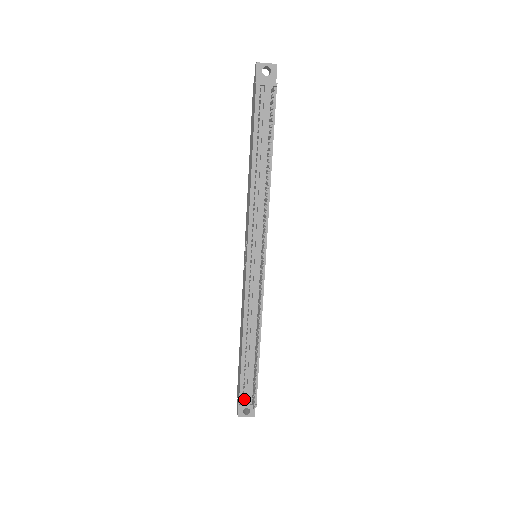
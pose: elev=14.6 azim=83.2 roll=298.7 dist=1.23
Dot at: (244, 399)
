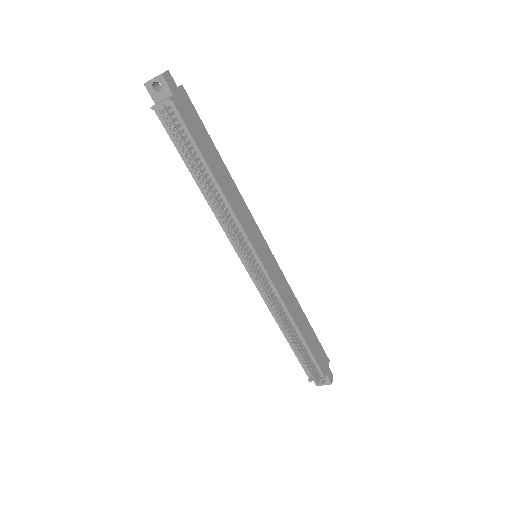
Dot at: occluded
